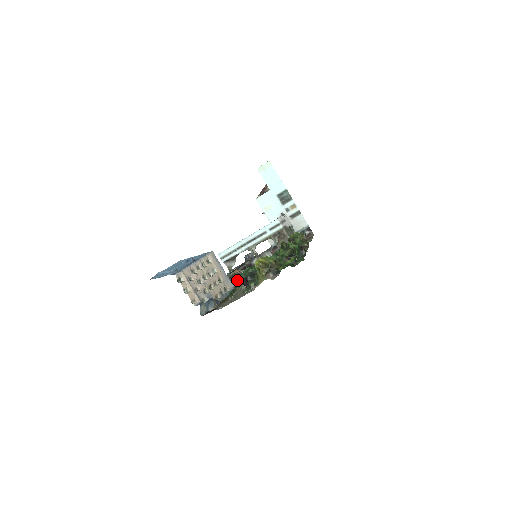
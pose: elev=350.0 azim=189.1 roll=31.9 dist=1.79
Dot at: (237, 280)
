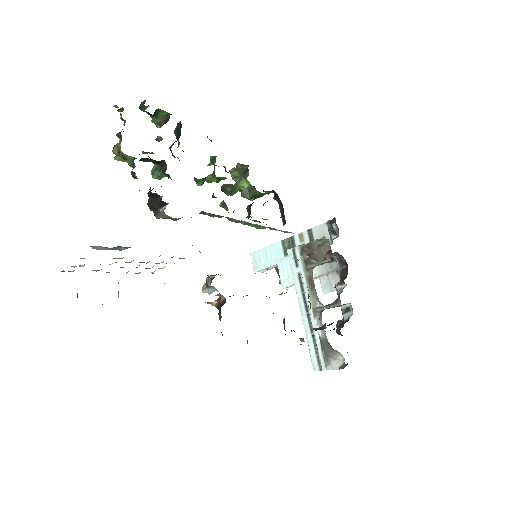
Dot at: occluded
